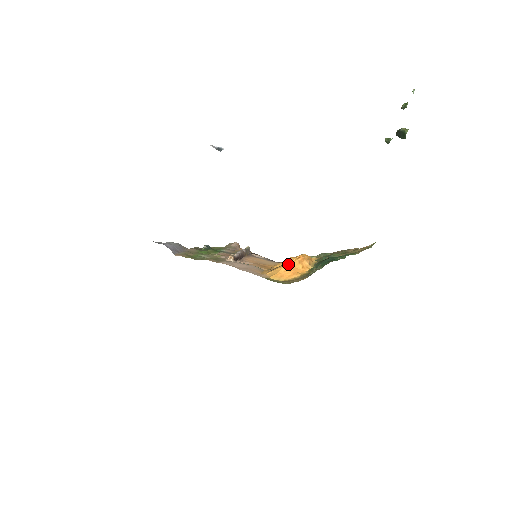
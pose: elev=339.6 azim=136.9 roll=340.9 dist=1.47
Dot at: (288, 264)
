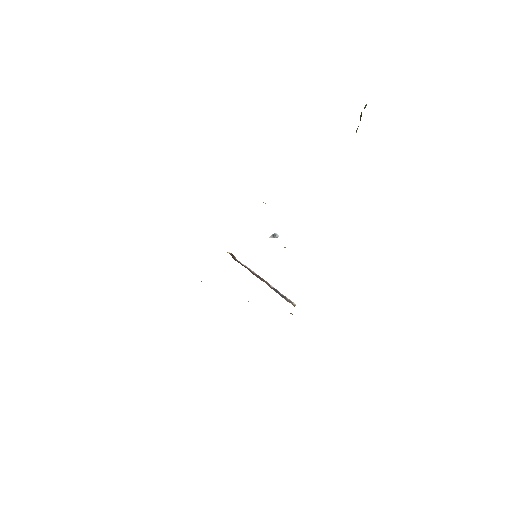
Dot at: occluded
